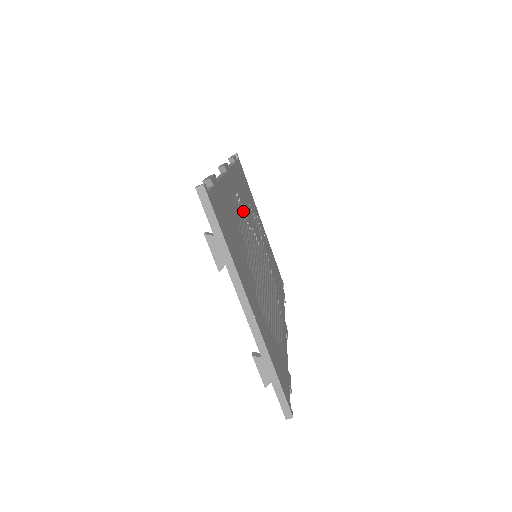
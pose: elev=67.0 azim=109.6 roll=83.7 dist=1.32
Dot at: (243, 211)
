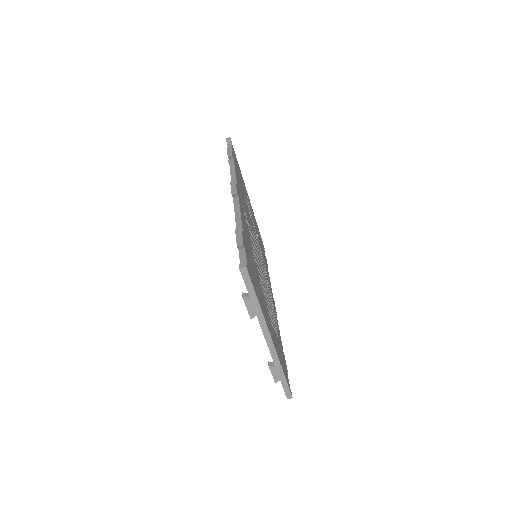
Dot at: occluded
